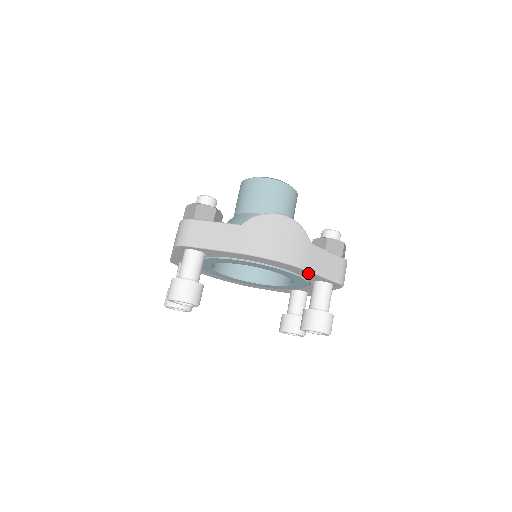
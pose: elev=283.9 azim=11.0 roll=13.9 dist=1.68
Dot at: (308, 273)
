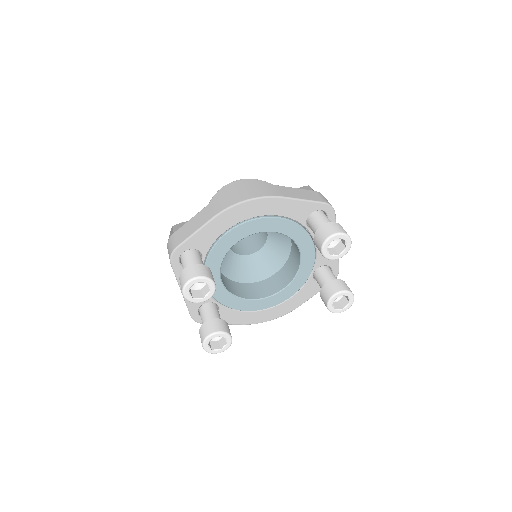
Dot at: (288, 203)
